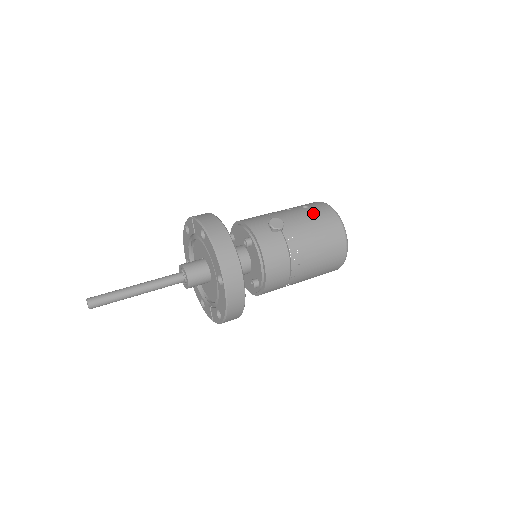
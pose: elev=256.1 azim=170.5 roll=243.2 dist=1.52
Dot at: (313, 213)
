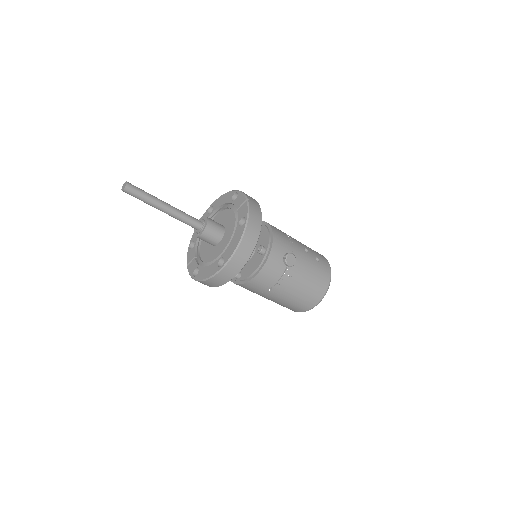
Dot at: (317, 270)
